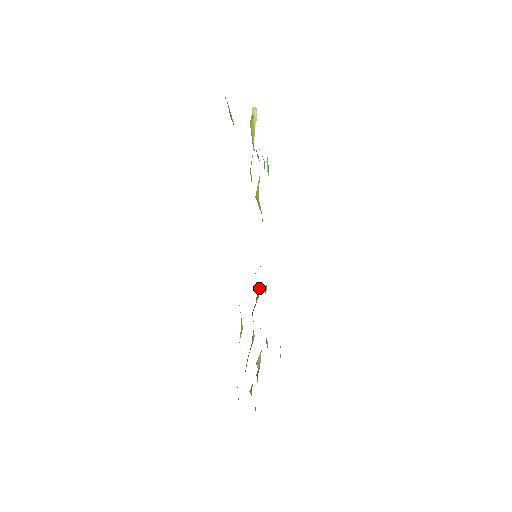
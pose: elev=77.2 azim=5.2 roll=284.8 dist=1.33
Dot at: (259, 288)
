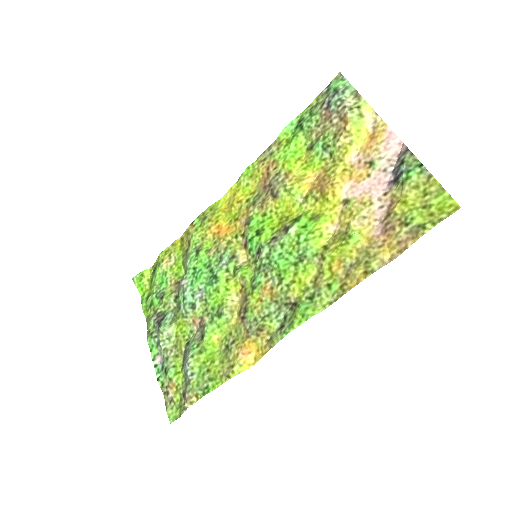
Dot at: (238, 287)
